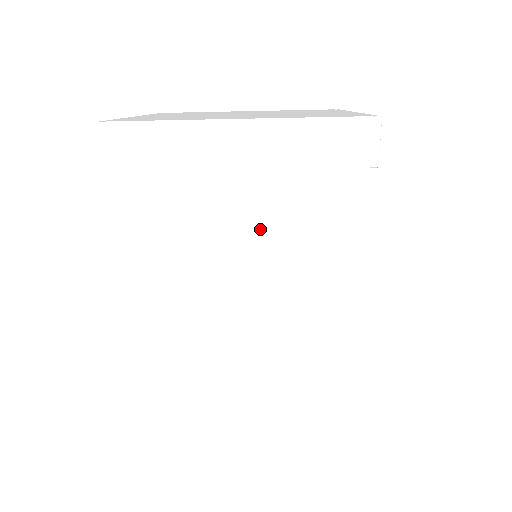
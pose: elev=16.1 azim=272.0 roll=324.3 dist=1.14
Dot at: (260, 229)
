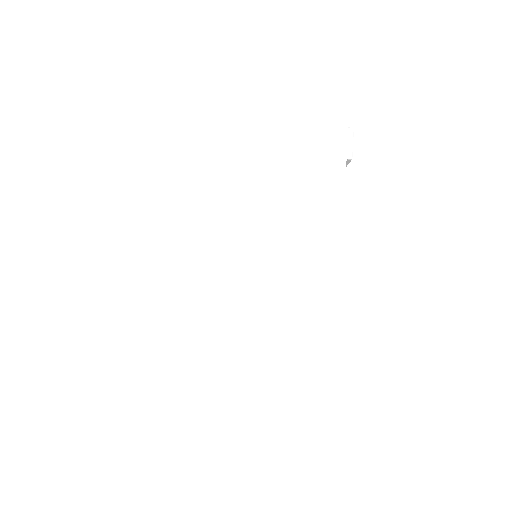
Dot at: (269, 194)
